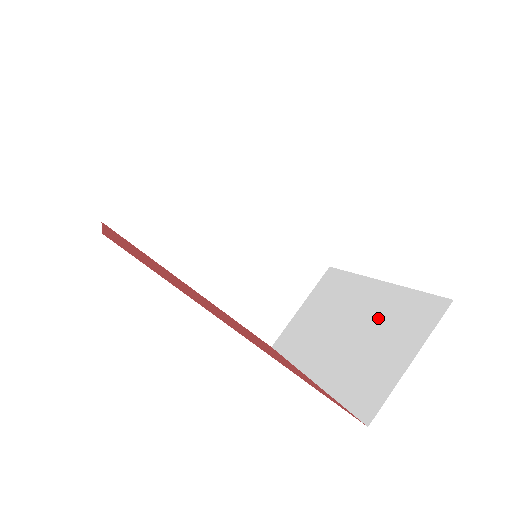
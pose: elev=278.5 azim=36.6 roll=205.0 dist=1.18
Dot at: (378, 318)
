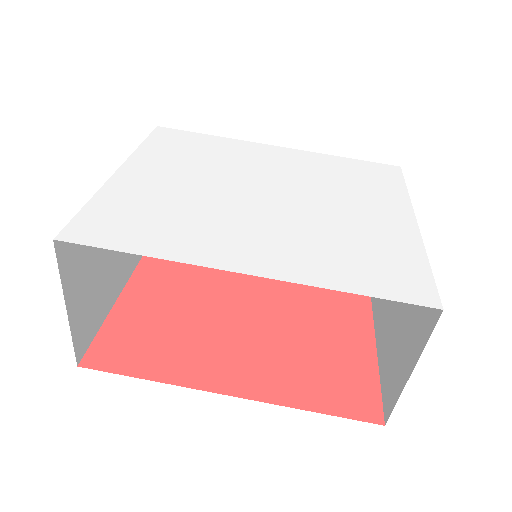
Dot at: occluded
